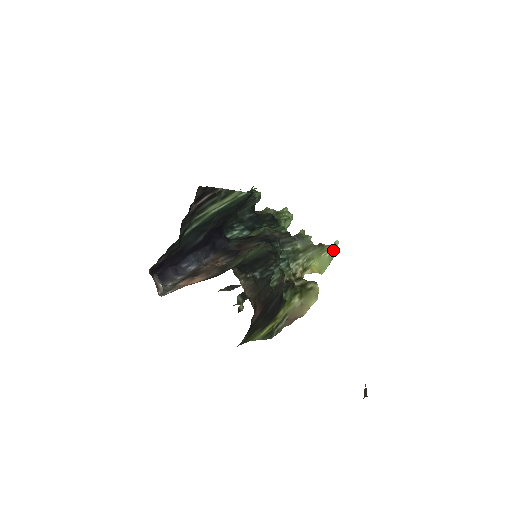
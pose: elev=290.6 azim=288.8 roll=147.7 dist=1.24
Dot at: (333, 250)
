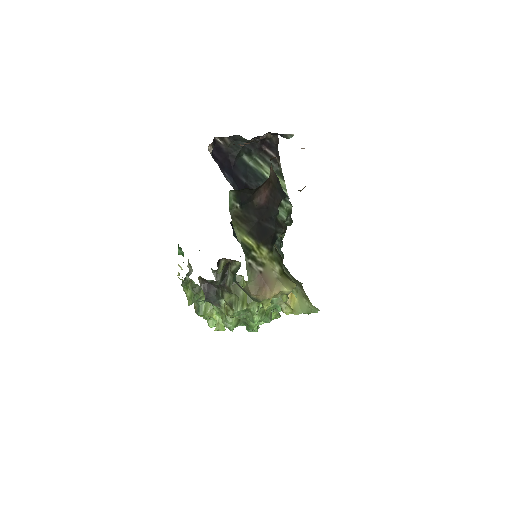
Dot at: (313, 308)
